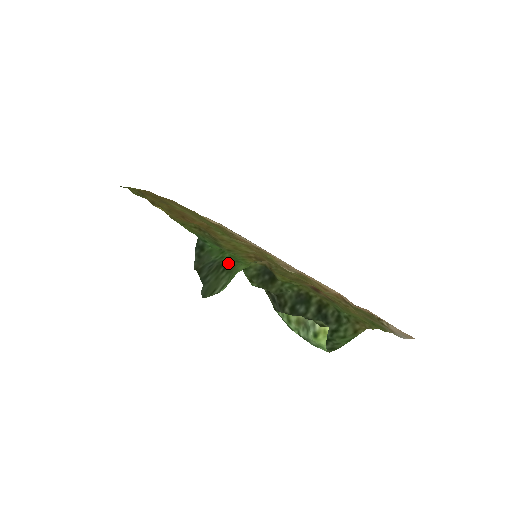
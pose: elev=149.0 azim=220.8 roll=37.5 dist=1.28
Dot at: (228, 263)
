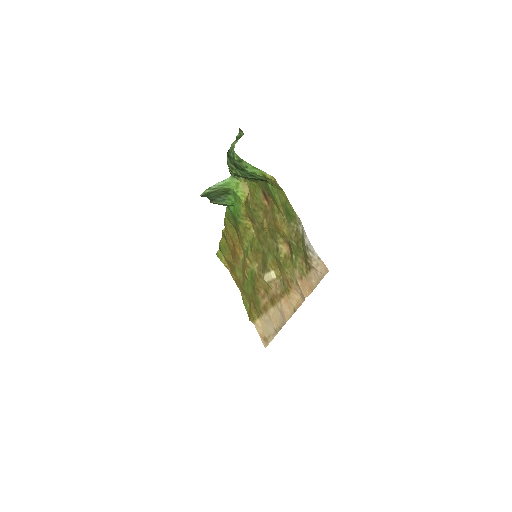
Dot at: (229, 192)
